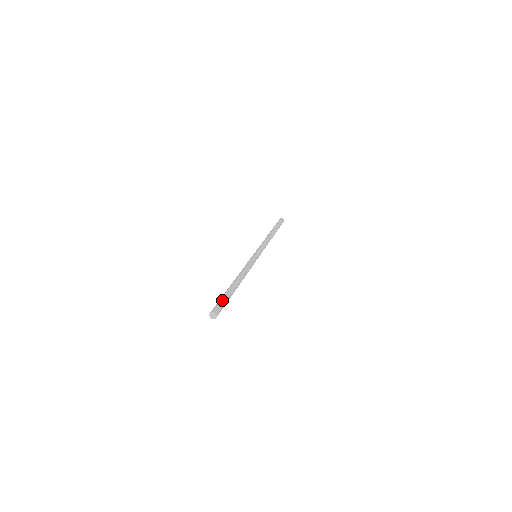
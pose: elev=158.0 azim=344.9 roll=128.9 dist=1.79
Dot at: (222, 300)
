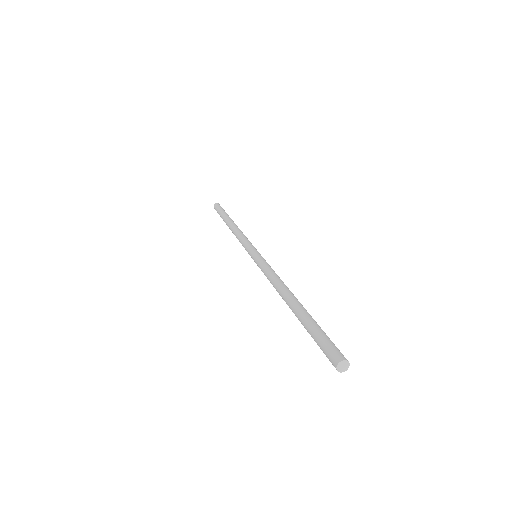
Dot at: (323, 334)
